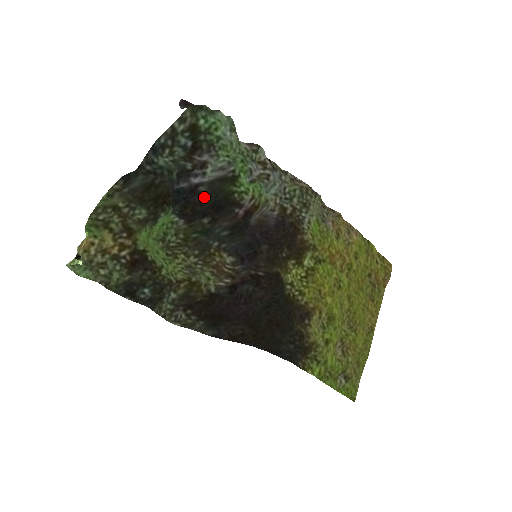
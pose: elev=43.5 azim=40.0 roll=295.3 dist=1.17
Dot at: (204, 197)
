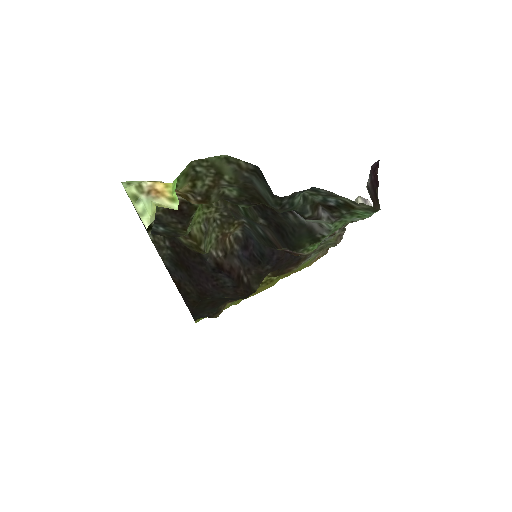
Dot at: (284, 218)
